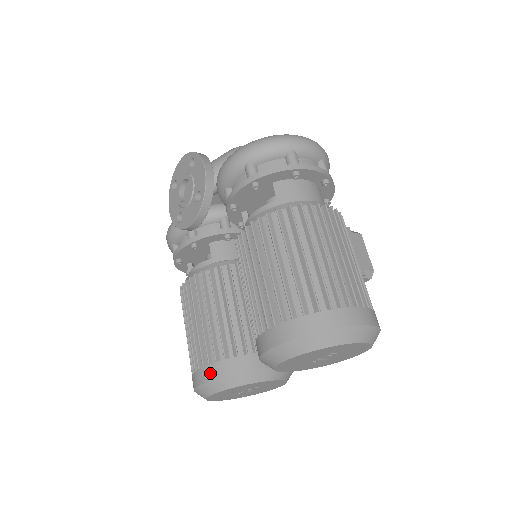
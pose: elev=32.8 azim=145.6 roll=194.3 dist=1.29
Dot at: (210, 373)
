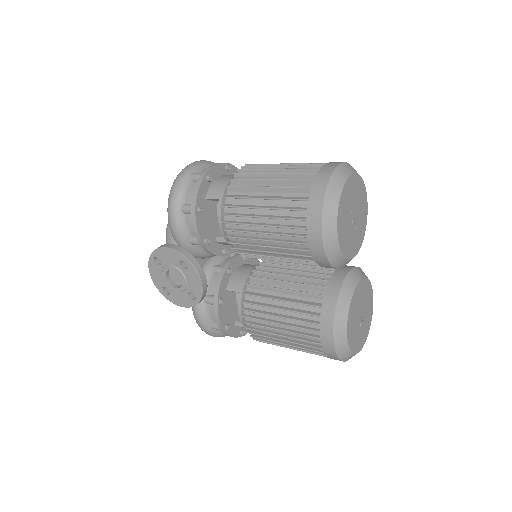
Dot at: (327, 326)
